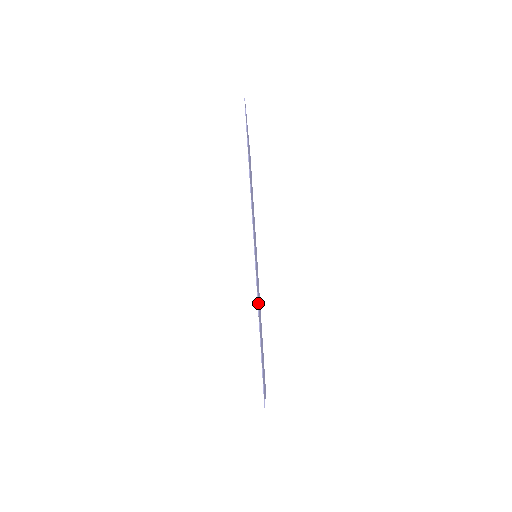
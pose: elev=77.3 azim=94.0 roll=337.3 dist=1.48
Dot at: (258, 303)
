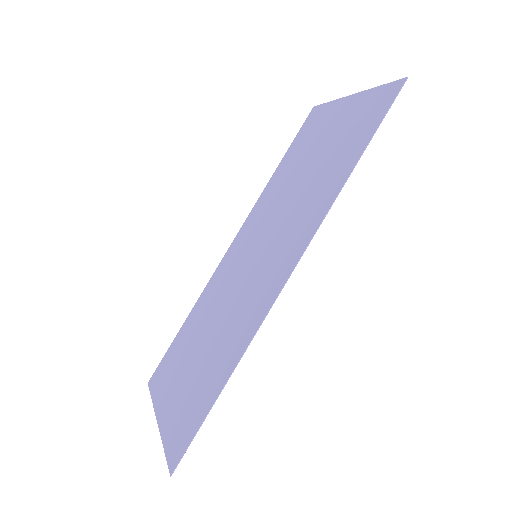
Dot at: (241, 341)
